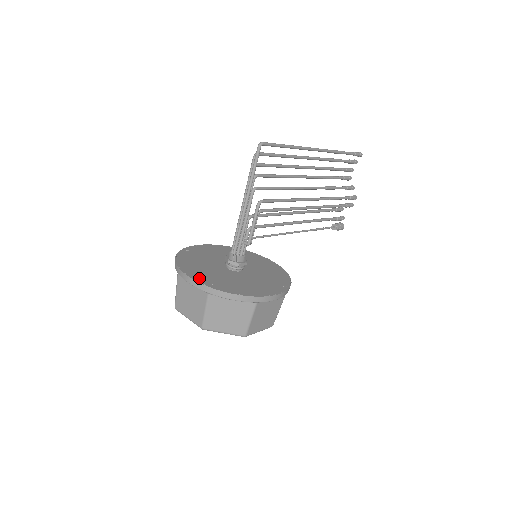
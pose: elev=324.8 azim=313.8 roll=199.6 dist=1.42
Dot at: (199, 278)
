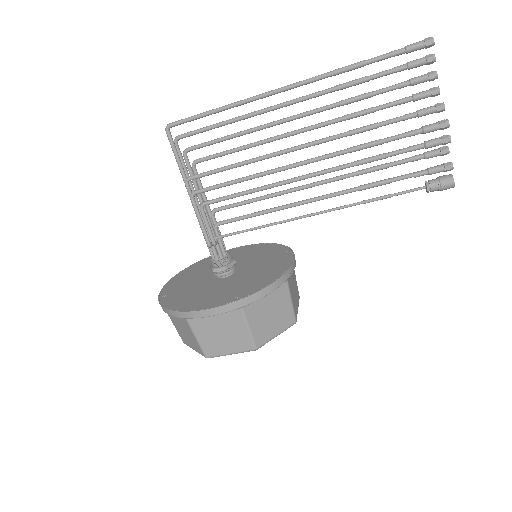
Dot at: (168, 288)
